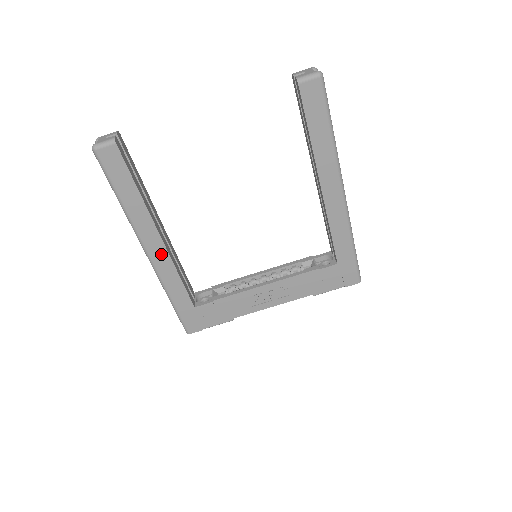
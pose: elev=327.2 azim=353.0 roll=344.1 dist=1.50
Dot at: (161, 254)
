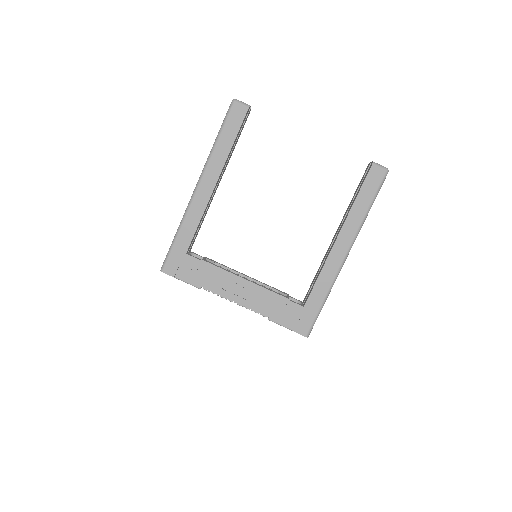
Dot at: (205, 195)
